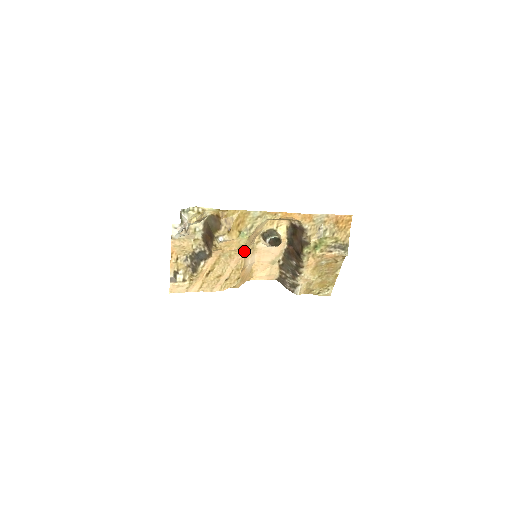
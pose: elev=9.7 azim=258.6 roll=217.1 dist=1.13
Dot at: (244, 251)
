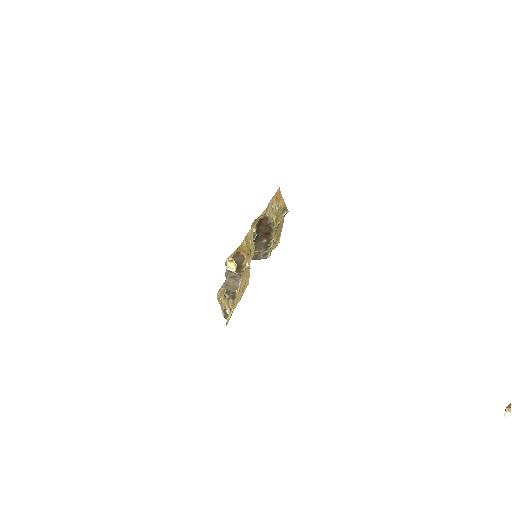
Dot at: occluded
